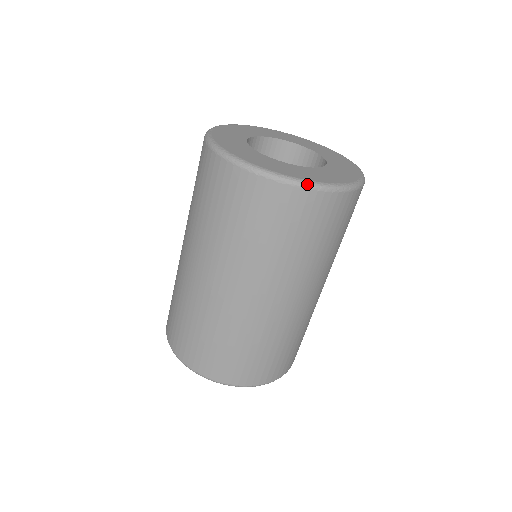
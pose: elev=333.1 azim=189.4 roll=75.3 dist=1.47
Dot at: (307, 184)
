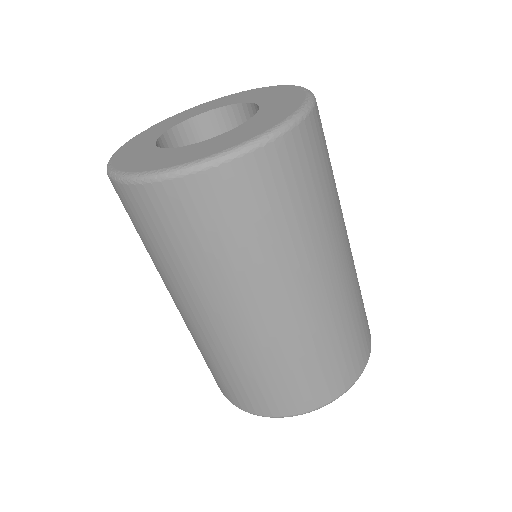
Dot at: (124, 178)
